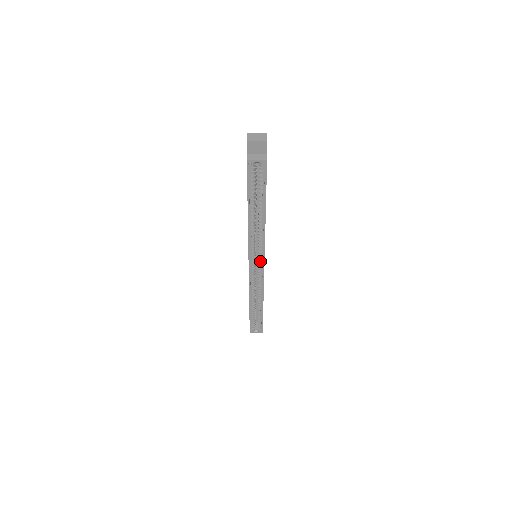
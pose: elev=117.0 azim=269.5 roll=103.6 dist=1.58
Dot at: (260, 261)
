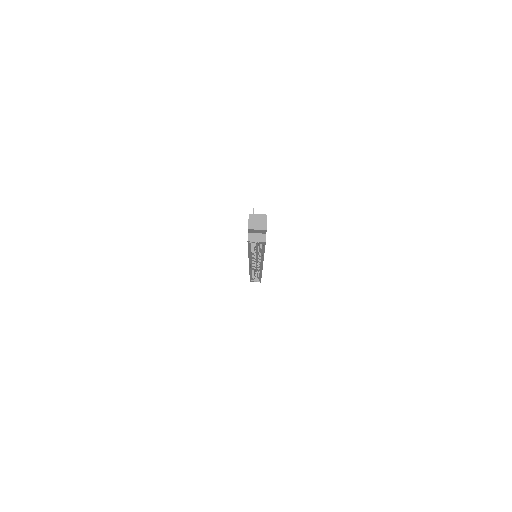
Dot at: (259, 265)
